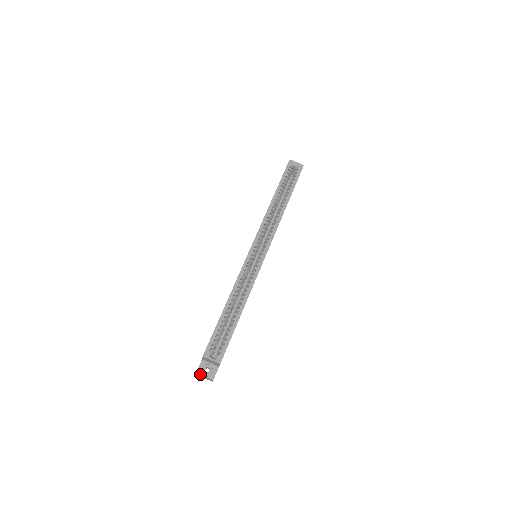
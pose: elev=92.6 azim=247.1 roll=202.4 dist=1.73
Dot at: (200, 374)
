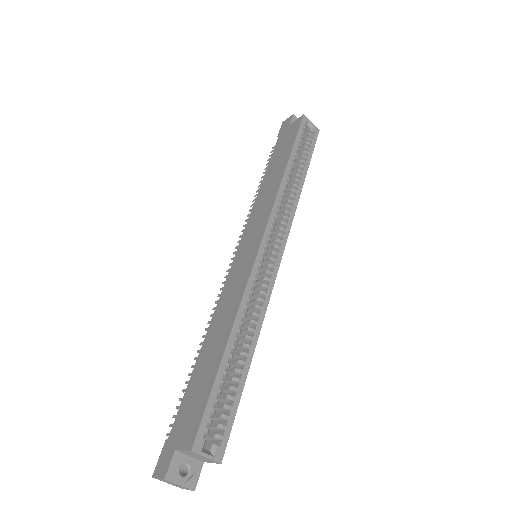
Dot at: (171, 482)
